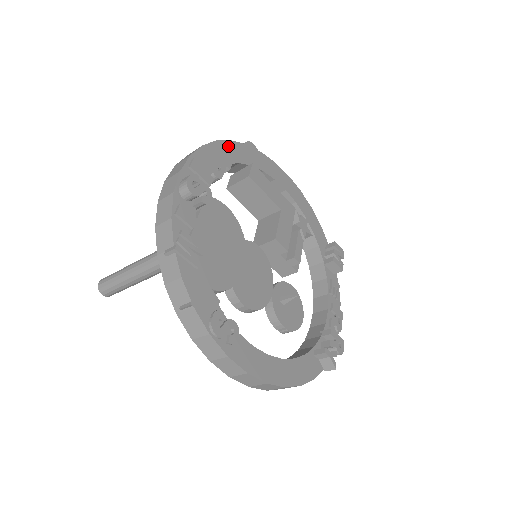
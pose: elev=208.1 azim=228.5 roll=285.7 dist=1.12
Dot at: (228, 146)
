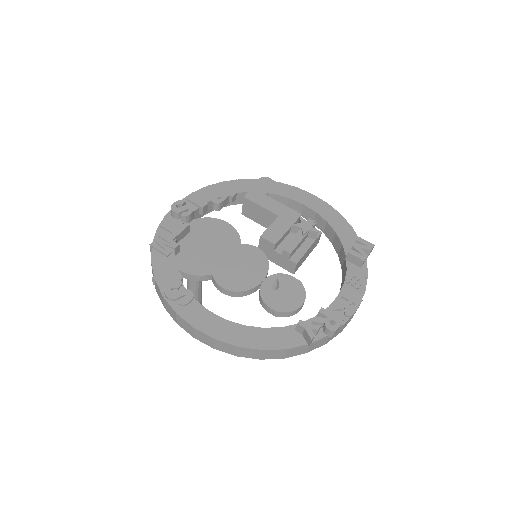
Dot at: (237, 183)
